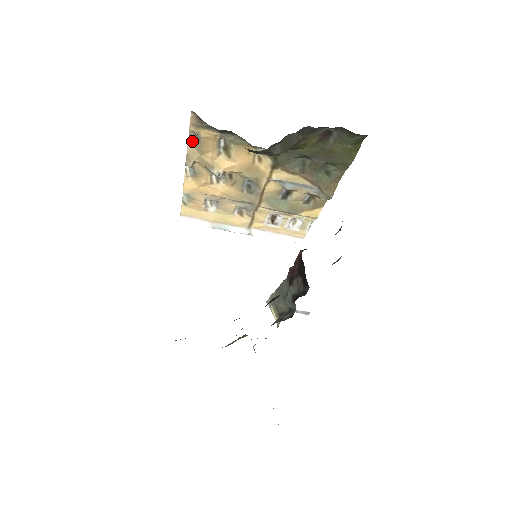
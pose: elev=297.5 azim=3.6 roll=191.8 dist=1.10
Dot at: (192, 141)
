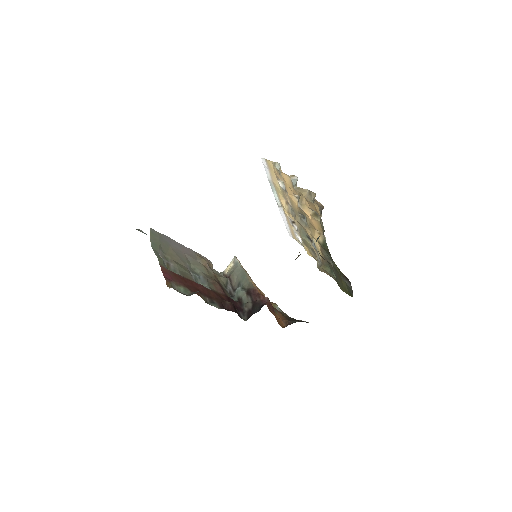
Dot at: (310, 193)
